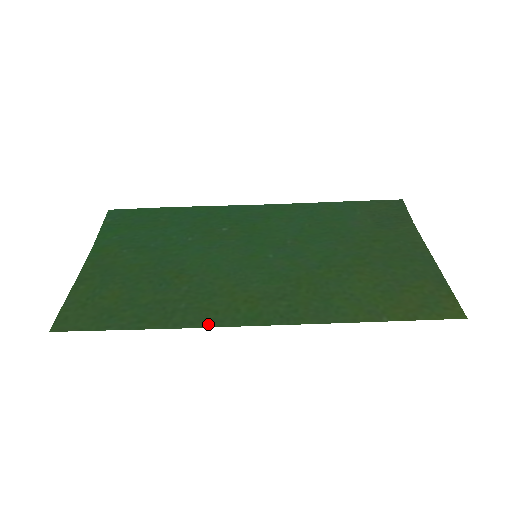
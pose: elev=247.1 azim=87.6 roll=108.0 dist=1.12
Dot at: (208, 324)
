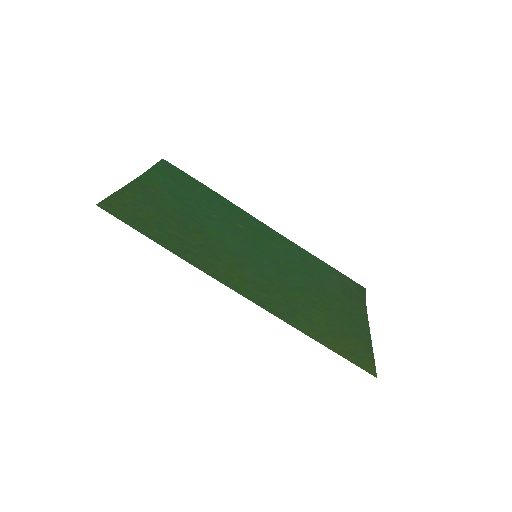
Dot at: (209, 273)
